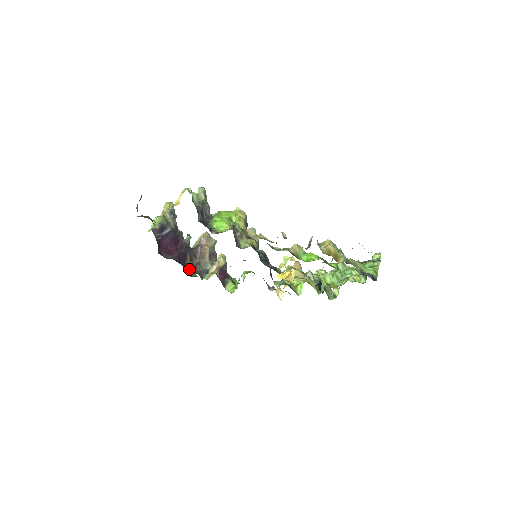
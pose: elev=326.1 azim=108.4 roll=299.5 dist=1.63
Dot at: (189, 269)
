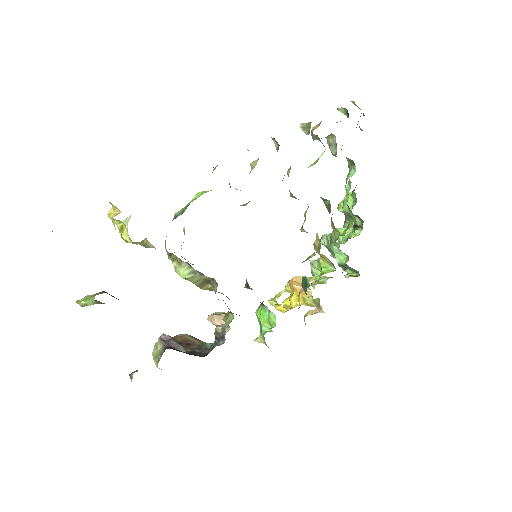
Dot at: occluded
